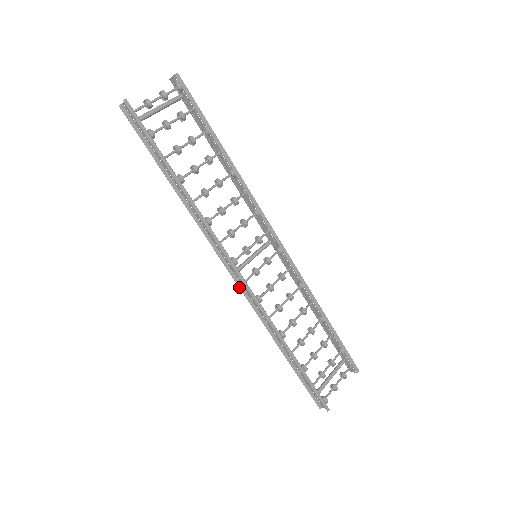
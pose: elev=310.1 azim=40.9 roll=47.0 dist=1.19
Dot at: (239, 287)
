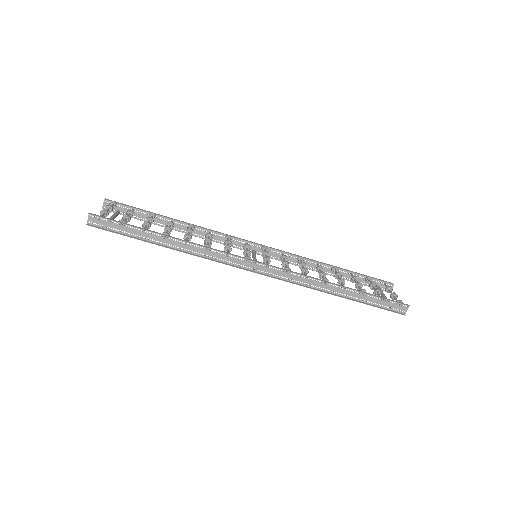
Dot at: (268, 276)
